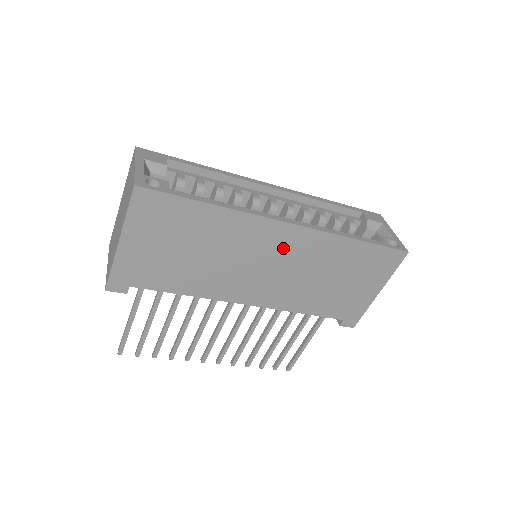
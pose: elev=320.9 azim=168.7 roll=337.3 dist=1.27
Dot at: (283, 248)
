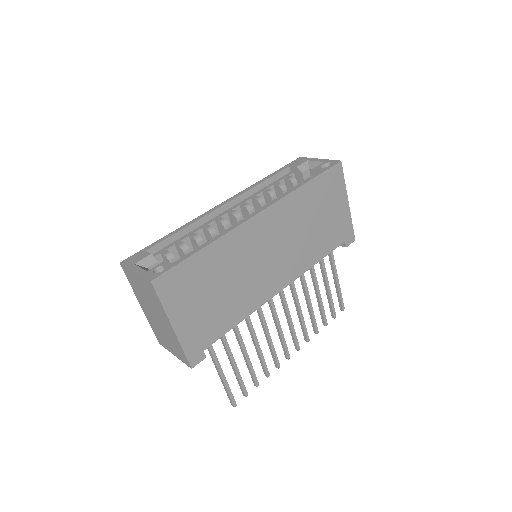
Dot at: (269, 232)
